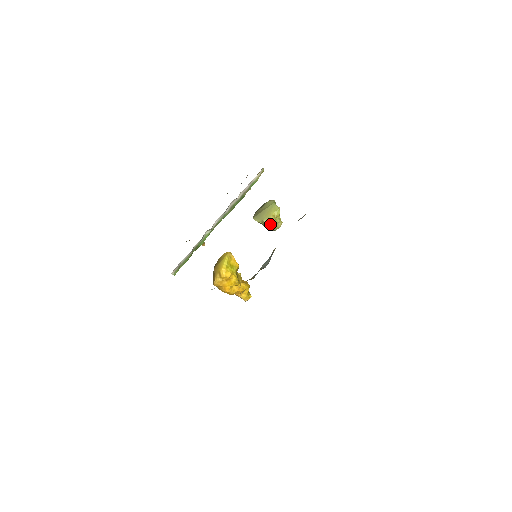
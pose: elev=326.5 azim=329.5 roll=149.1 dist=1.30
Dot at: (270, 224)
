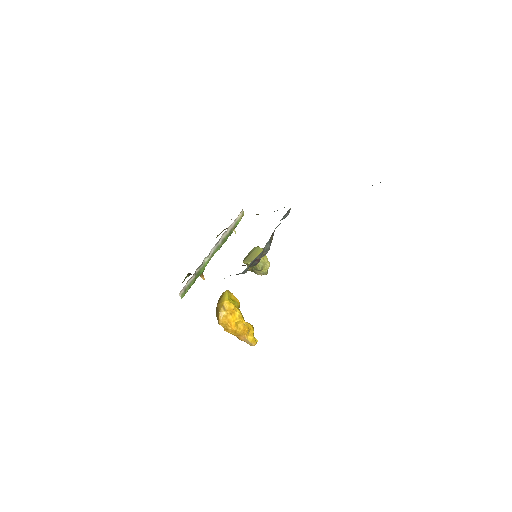
Dot at: (259, 264)
